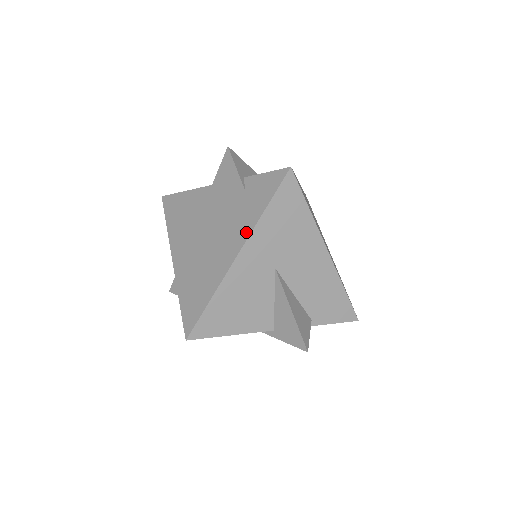
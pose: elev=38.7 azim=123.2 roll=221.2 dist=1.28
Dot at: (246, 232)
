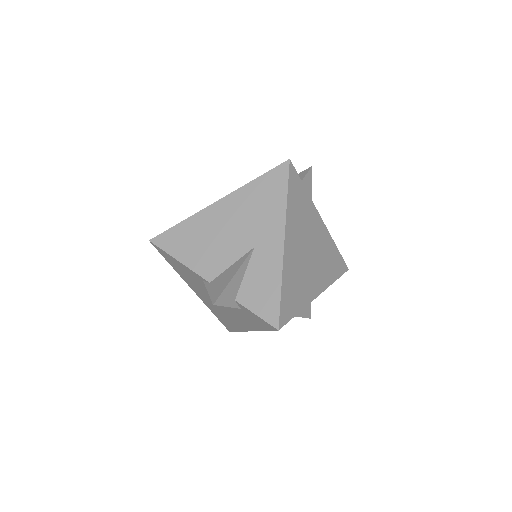
Dot at: (252, 328)
